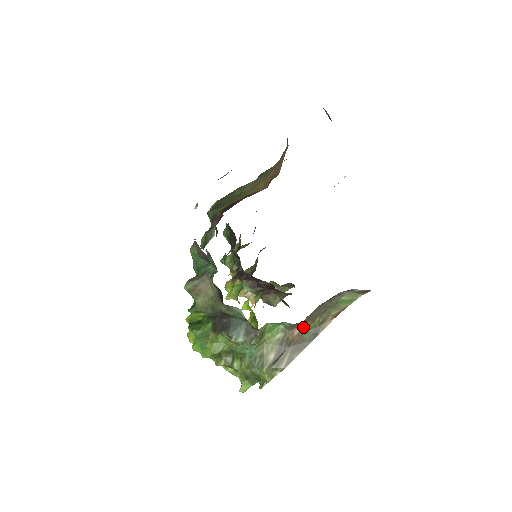
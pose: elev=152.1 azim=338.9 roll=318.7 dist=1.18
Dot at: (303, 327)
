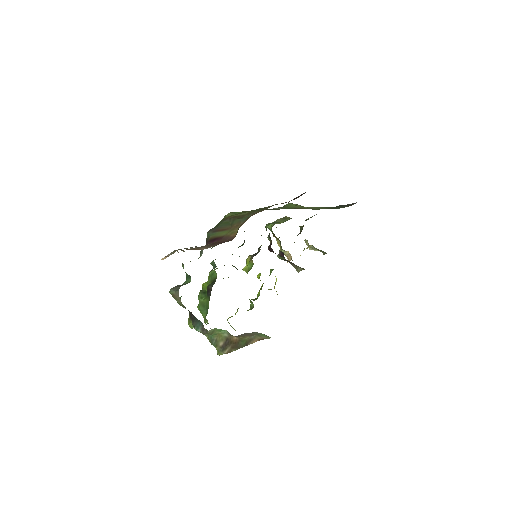
Dot at: (239, 338)
